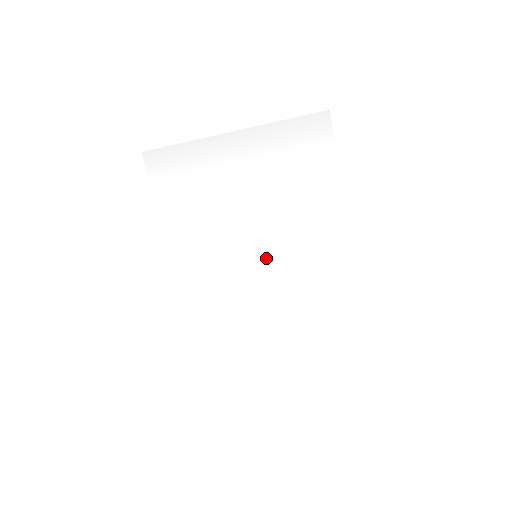
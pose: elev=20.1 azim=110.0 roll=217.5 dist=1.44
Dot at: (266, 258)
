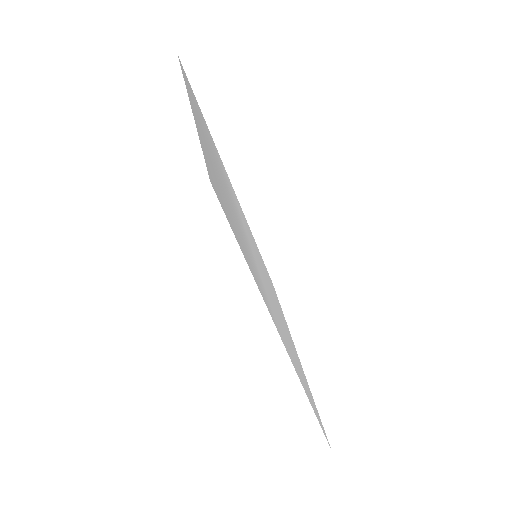
Dot at: (260, 268)
